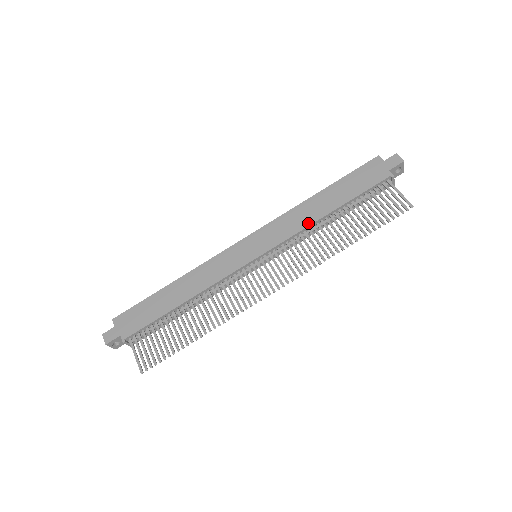
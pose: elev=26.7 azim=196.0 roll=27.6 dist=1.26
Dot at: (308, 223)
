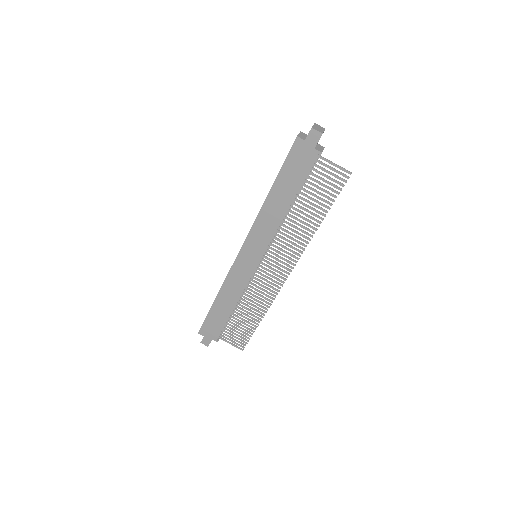
Dot at: (278, 222)
